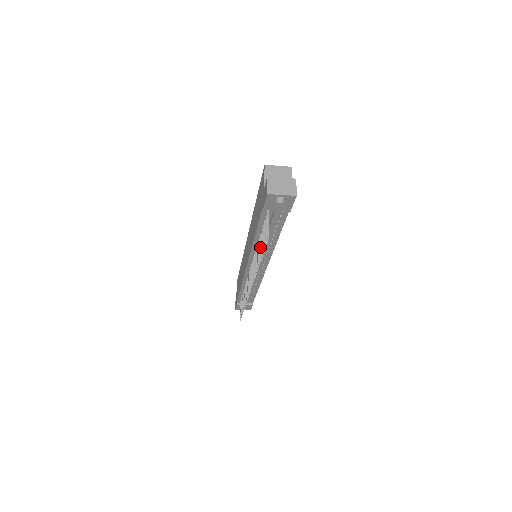
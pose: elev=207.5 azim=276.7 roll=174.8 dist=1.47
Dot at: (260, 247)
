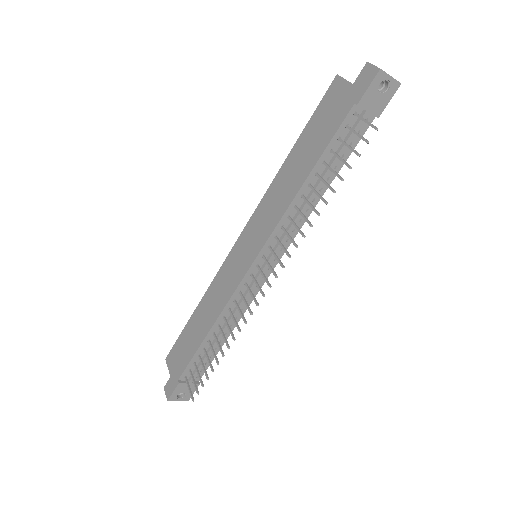
Dot at: (325, 181)
